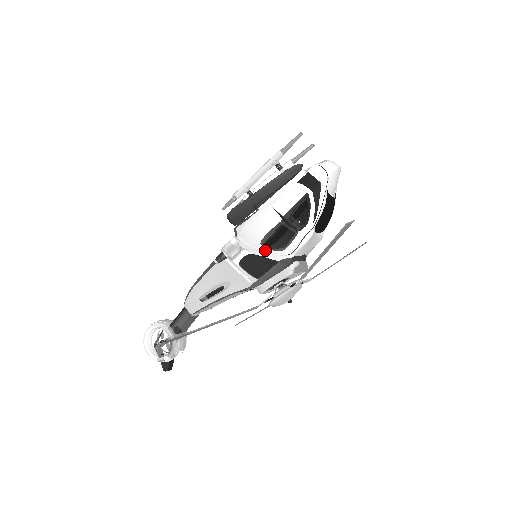
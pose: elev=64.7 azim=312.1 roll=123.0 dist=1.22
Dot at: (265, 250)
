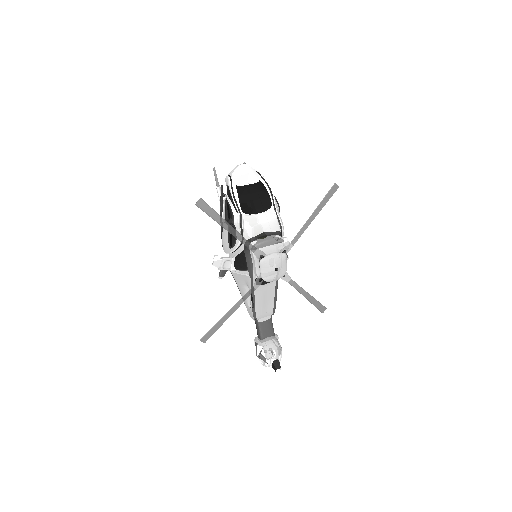
Dot at: (232, 250)
